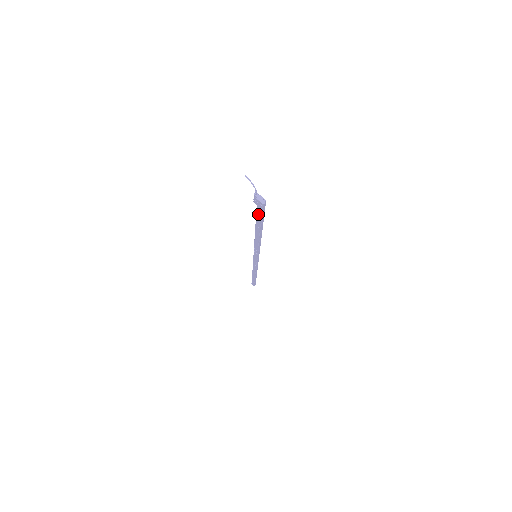
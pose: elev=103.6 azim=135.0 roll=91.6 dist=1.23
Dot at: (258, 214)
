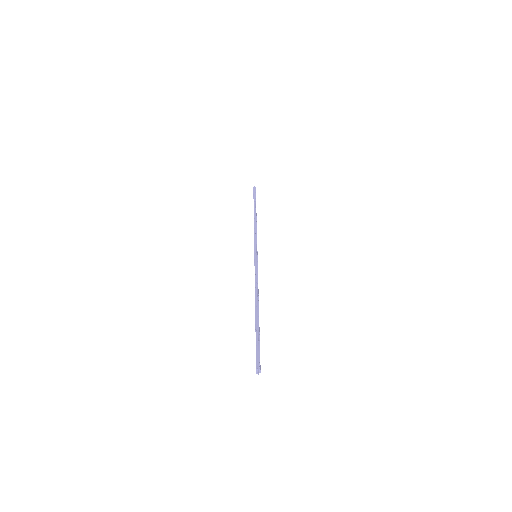
Dot at: (256, 346)
